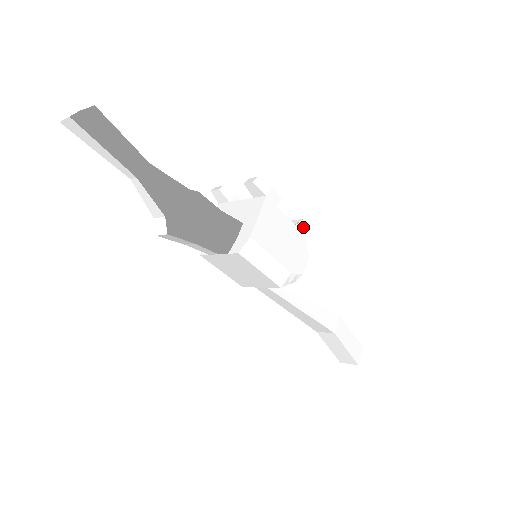
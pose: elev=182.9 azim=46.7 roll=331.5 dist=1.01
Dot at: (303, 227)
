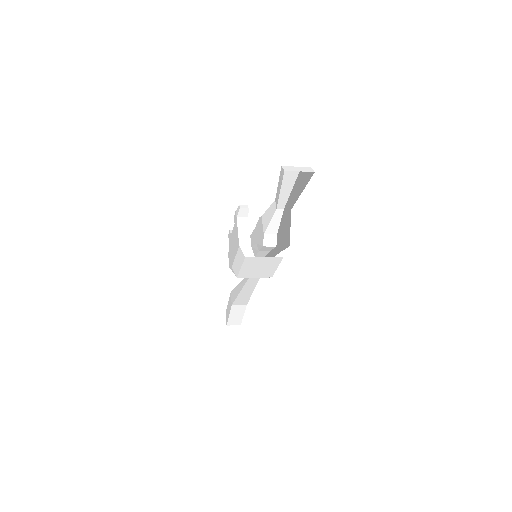
Dot at: occluded
